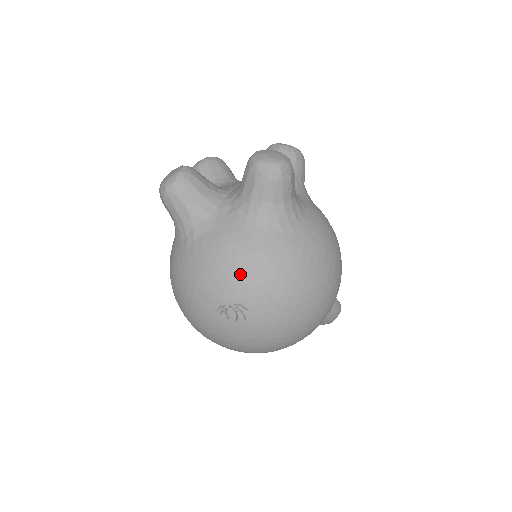
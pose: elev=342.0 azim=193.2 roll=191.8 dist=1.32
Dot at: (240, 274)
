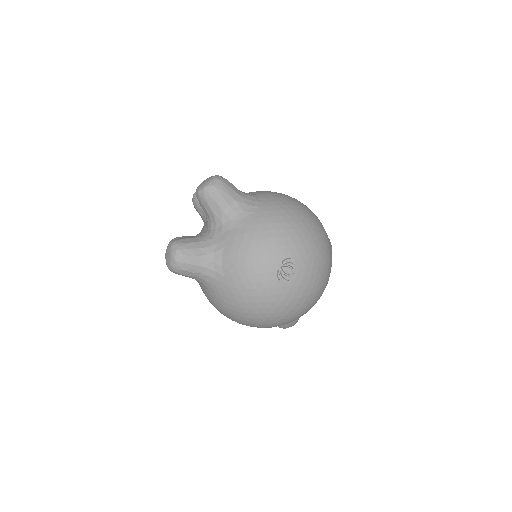
Dot at: (265, 245)
